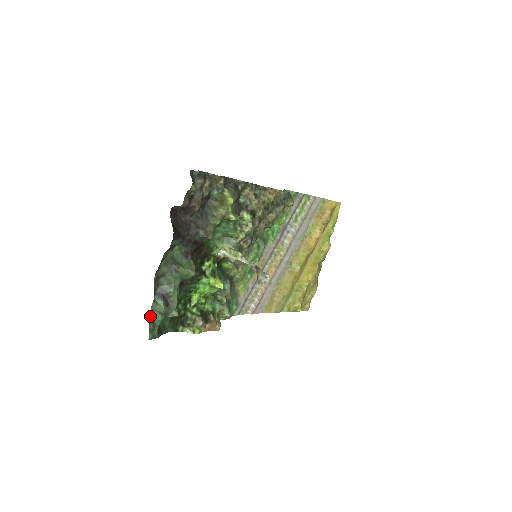
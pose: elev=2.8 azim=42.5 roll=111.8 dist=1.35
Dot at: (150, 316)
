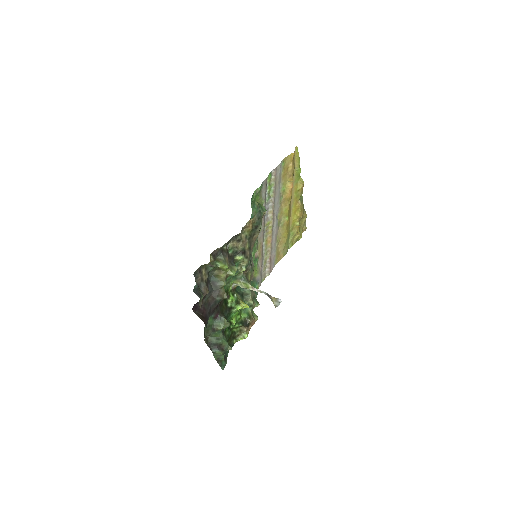
Dot at: occluded
